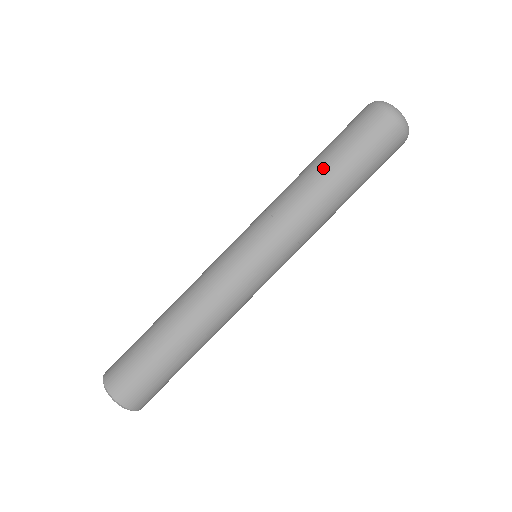
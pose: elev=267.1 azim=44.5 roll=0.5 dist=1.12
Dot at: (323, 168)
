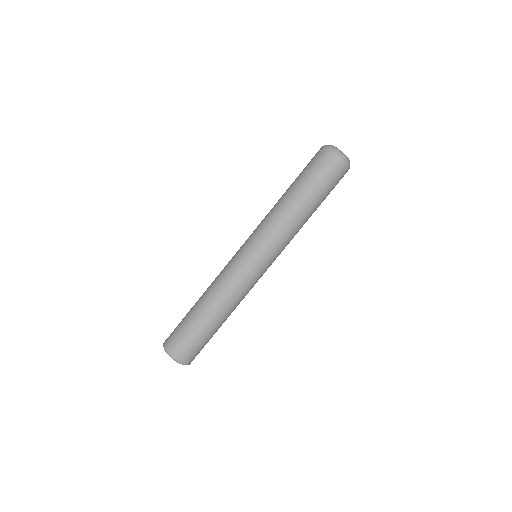
Dot at: (305, 204)
